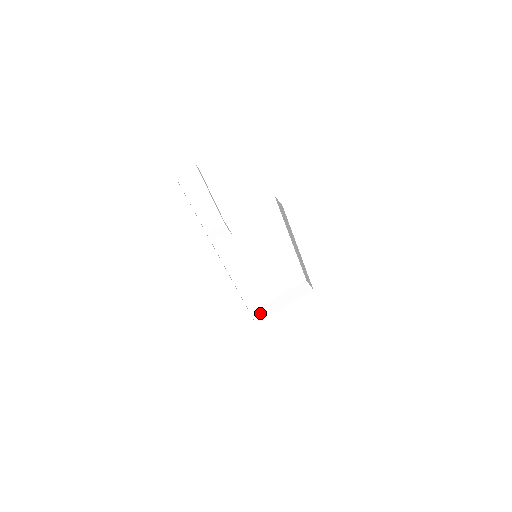
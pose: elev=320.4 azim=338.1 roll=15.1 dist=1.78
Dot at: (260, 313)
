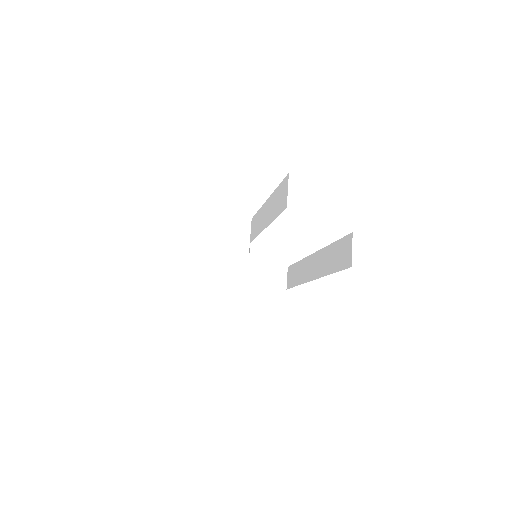
Dot at: (207, 270)
